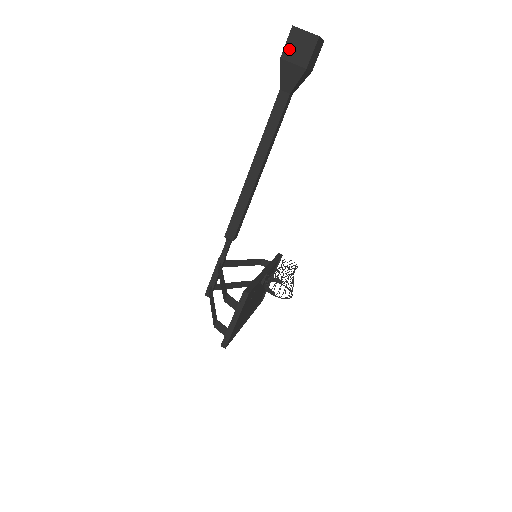
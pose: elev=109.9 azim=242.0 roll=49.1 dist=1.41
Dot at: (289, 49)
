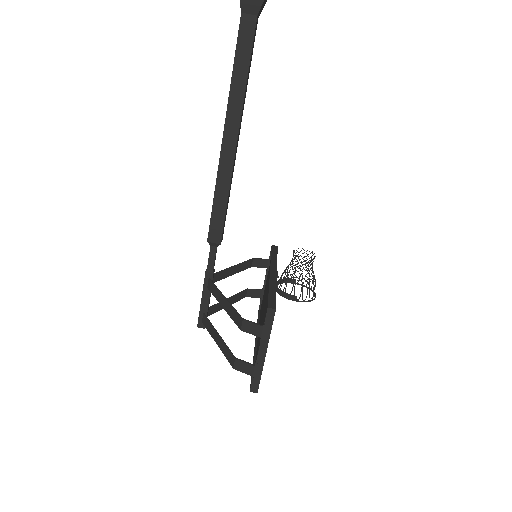
Dot at: out of frame
